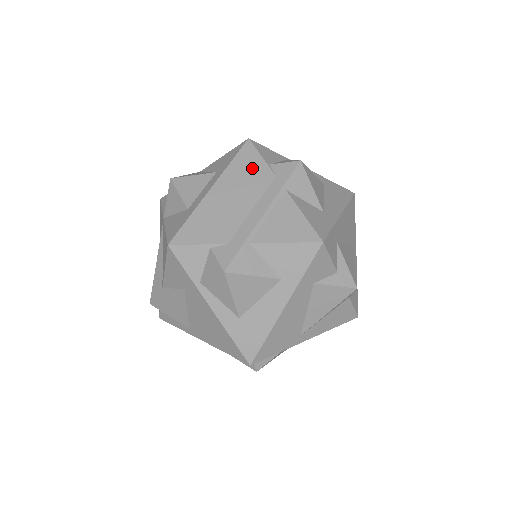
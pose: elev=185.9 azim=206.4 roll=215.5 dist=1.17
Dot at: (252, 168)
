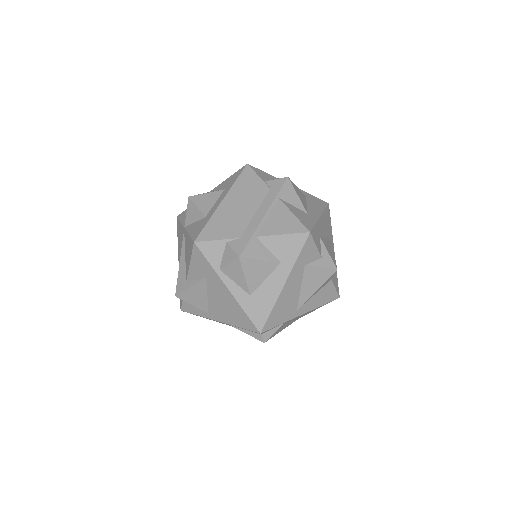
Dot at: (252, 184)
